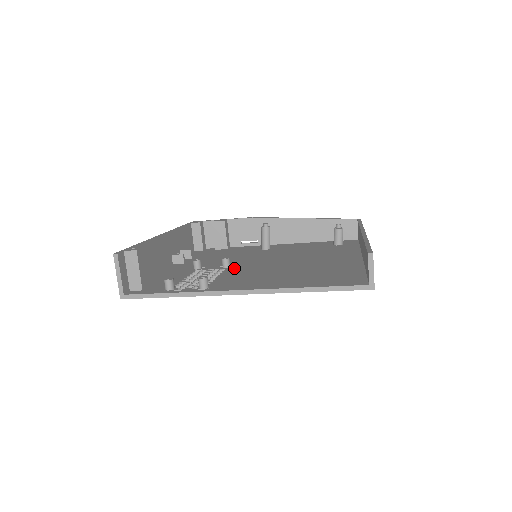
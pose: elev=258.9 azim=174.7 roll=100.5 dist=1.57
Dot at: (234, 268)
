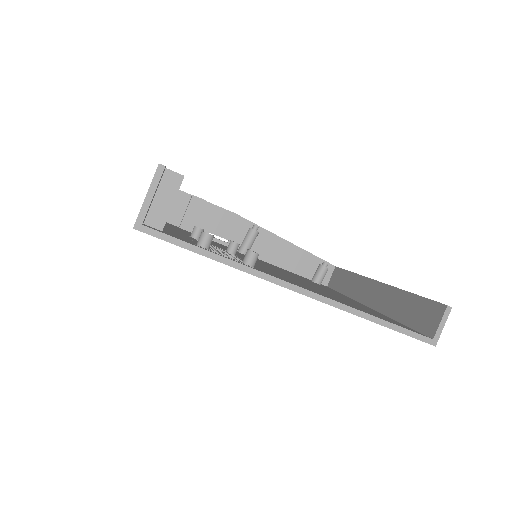
Dot at: occluded
